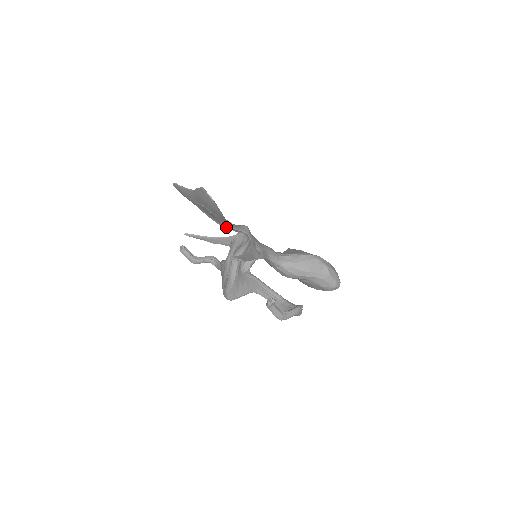
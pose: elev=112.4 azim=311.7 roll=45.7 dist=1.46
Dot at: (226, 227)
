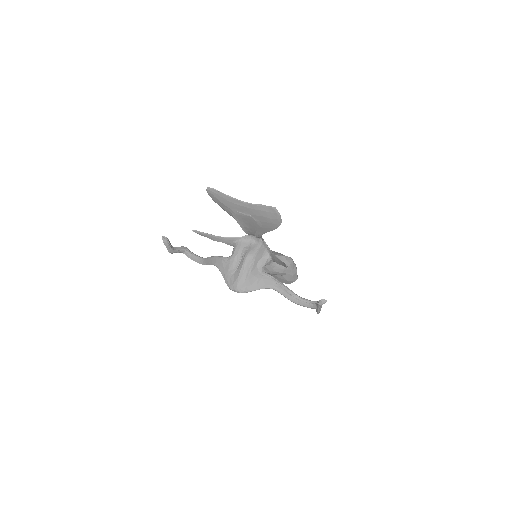
Dot at: (247, 232)
